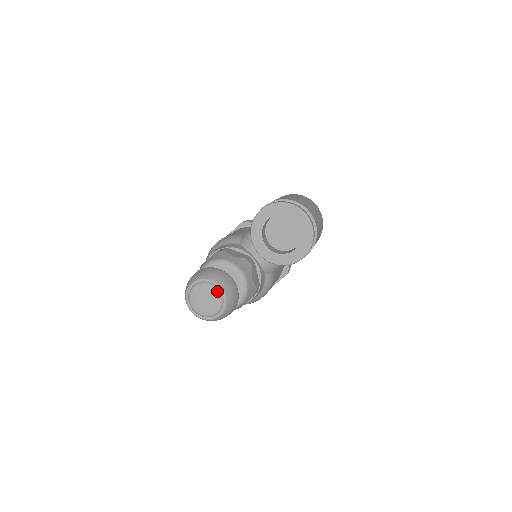
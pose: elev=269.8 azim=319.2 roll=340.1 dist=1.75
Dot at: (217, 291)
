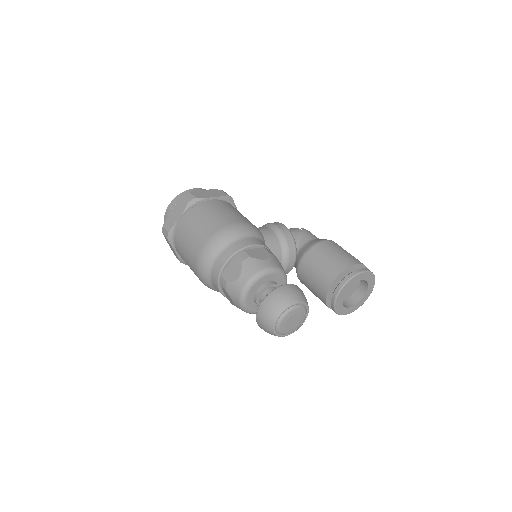
Dot at: (305, 318)
